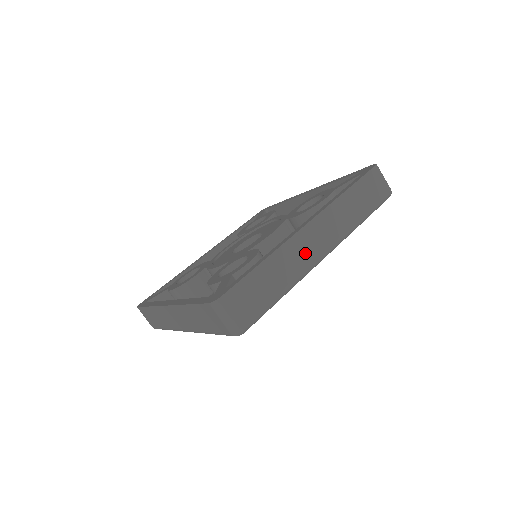
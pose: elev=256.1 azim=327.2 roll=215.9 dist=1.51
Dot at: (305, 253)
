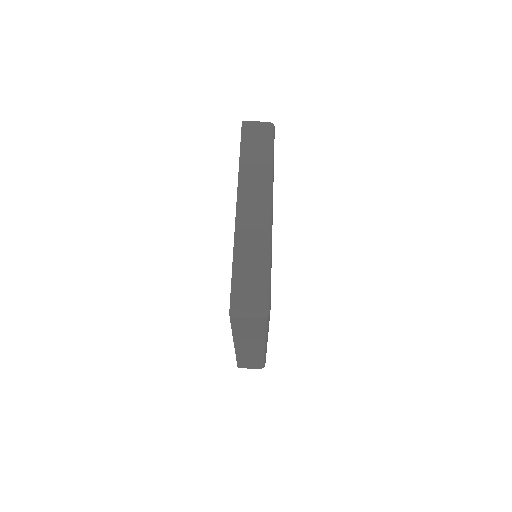
Dot at: (255, 222)
